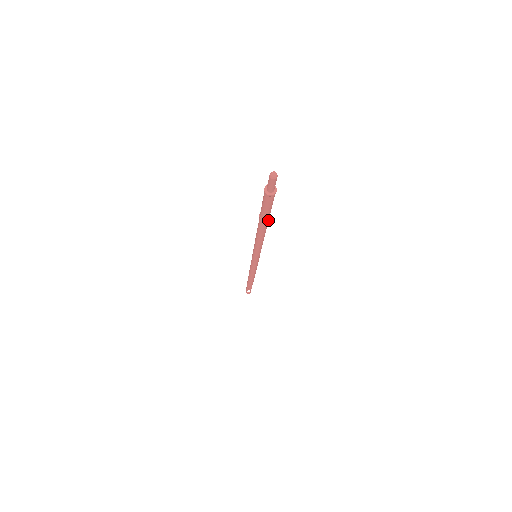
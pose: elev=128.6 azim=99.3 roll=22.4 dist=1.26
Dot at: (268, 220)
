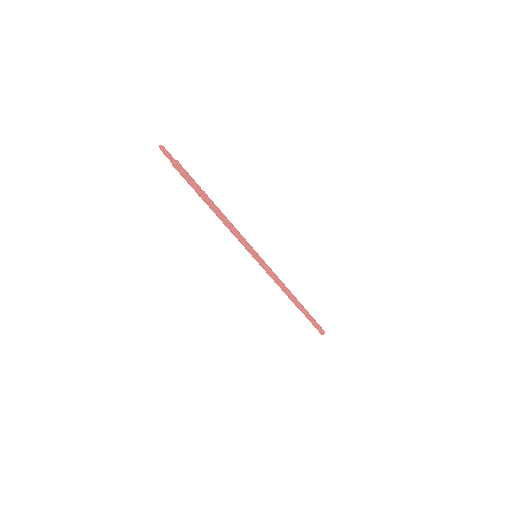
Dot at: (205, 198)
